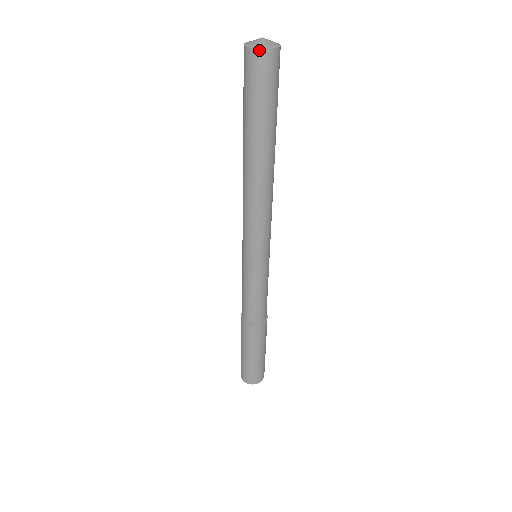
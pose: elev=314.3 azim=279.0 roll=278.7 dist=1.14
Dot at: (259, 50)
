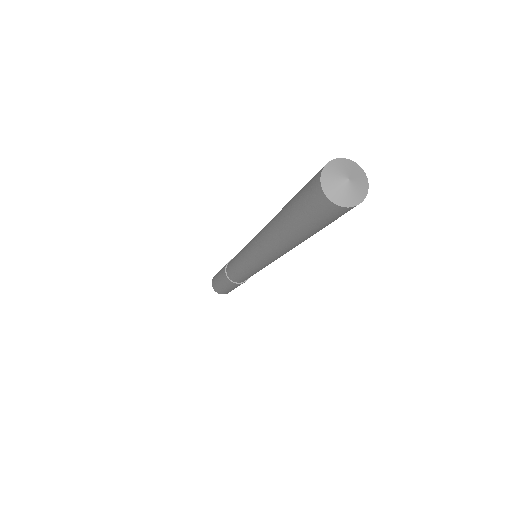
Dot at: occluded
